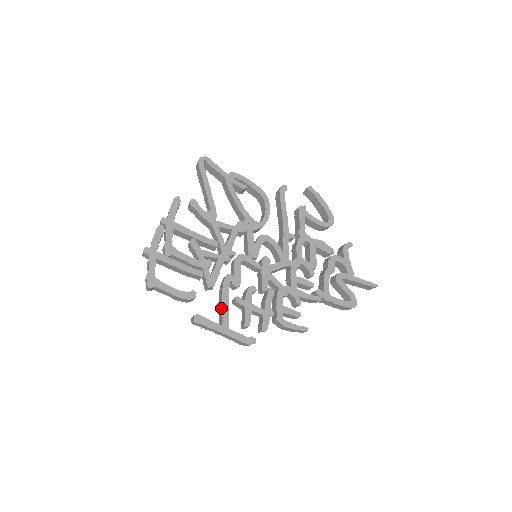
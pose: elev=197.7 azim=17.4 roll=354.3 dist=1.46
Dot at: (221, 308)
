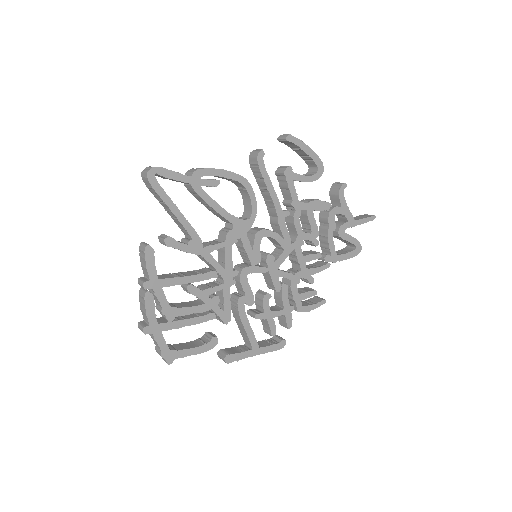
Dot at: (244, 332)
